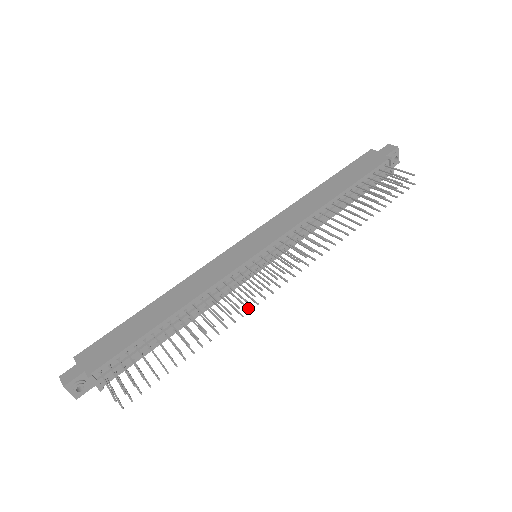
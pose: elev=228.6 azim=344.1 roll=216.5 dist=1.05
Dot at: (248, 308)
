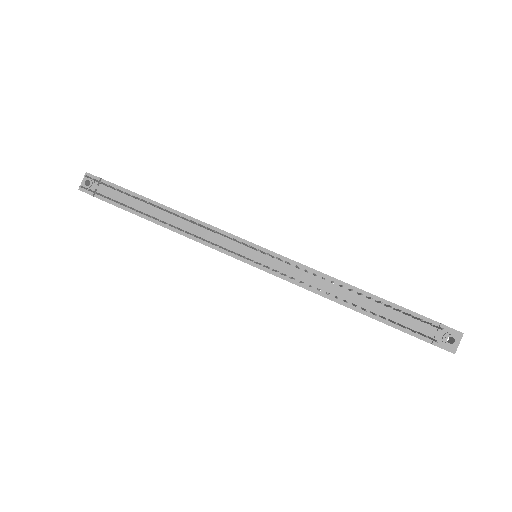
Dot at: occluded
